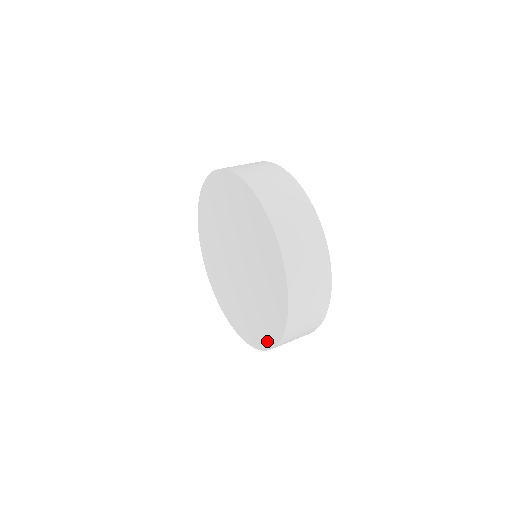
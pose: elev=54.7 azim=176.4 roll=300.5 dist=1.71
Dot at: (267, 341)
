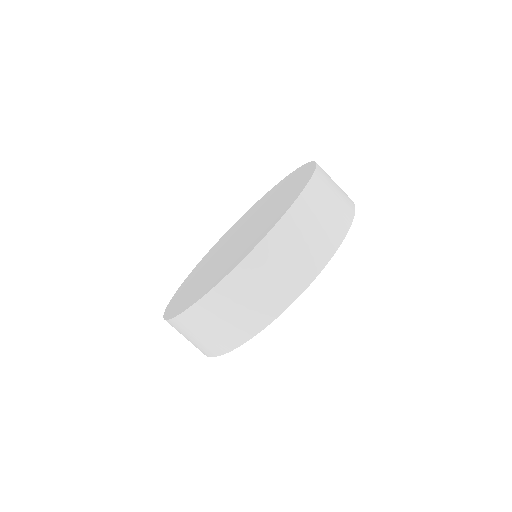
Dot at: (182, 308)
